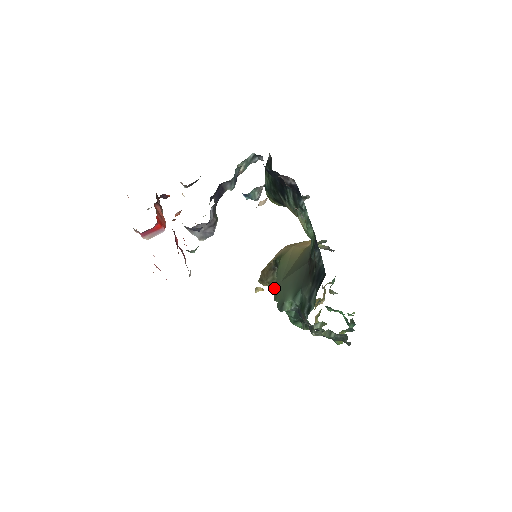
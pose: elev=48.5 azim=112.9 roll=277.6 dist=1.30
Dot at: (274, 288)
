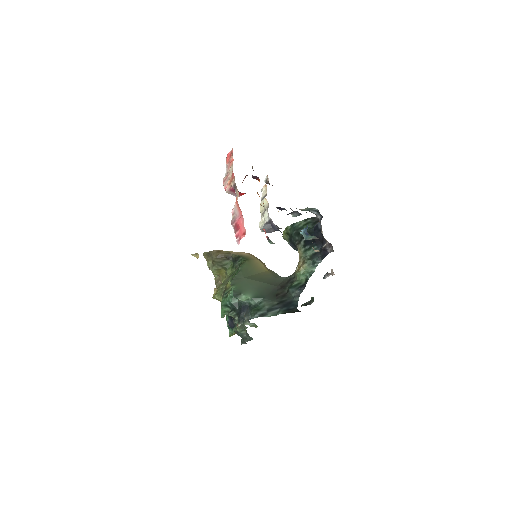
Dot at: (208, 264)
